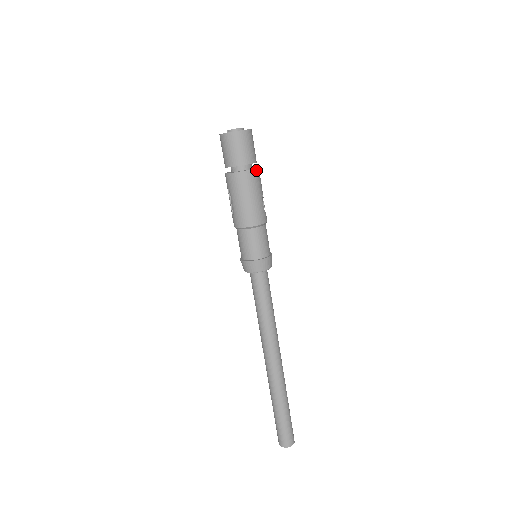
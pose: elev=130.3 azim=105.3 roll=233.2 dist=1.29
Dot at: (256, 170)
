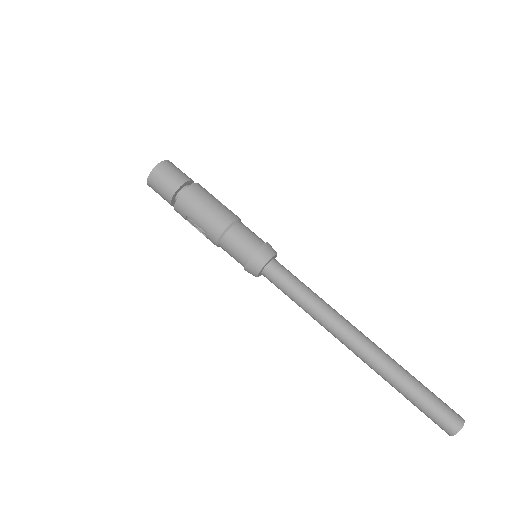
Dot at: (197, 184)
